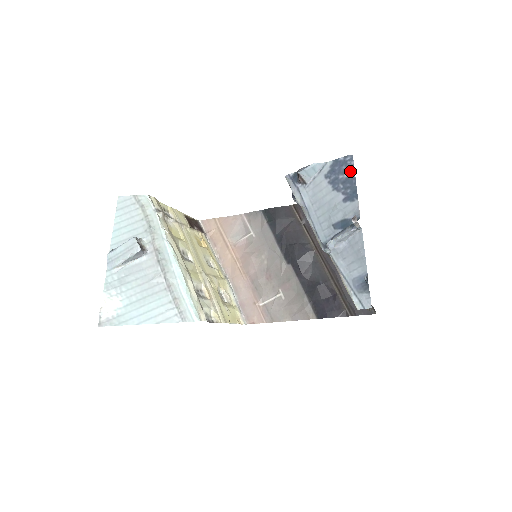
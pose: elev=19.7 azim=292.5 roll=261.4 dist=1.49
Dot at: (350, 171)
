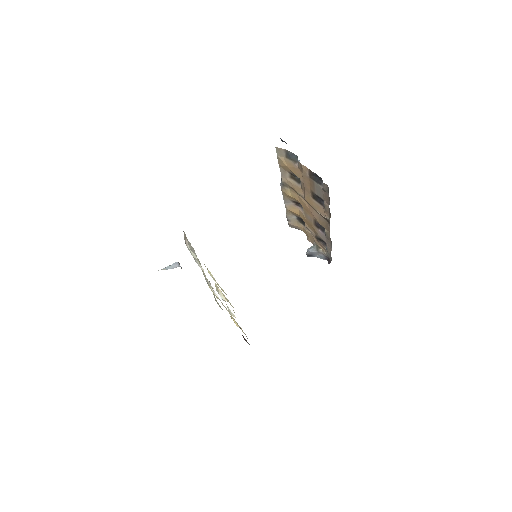
Dot at: occluded
